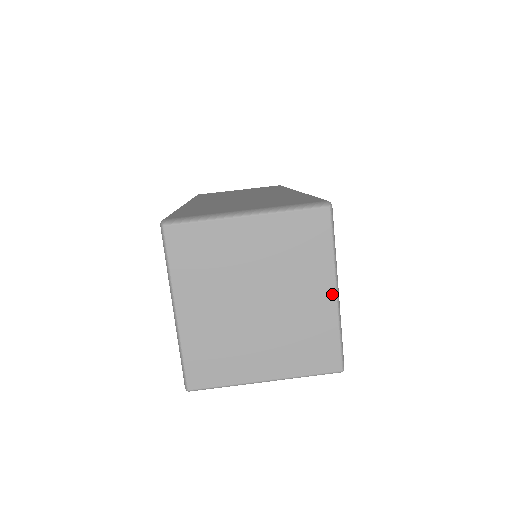
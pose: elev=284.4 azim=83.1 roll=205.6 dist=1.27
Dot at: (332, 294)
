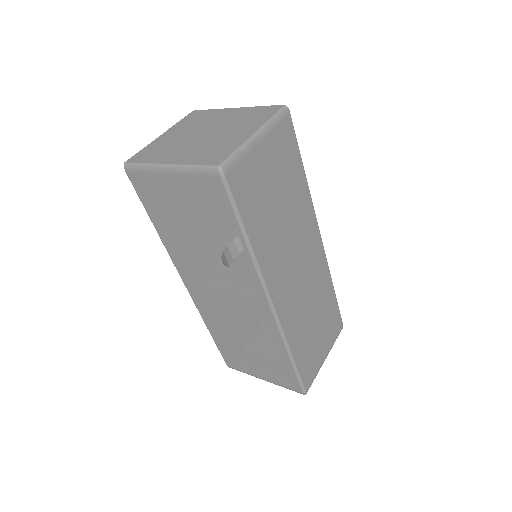
Dot at: (235, 109)
